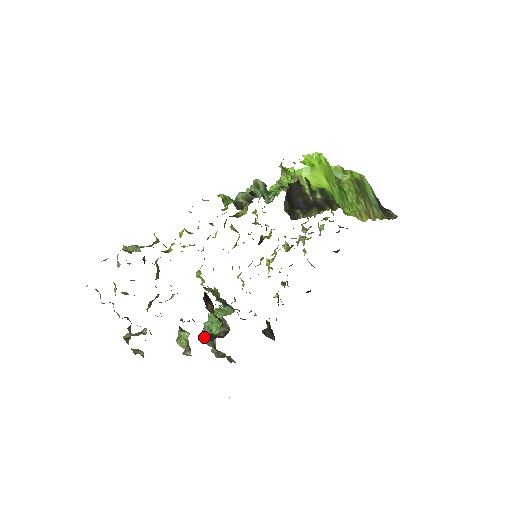
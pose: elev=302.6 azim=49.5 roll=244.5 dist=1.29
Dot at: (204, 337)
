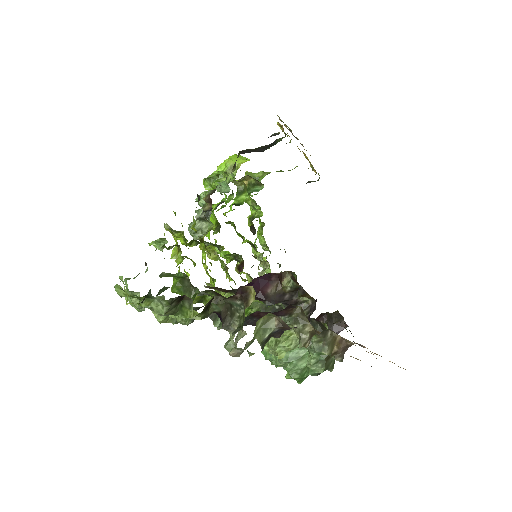
Dot at: occluded
